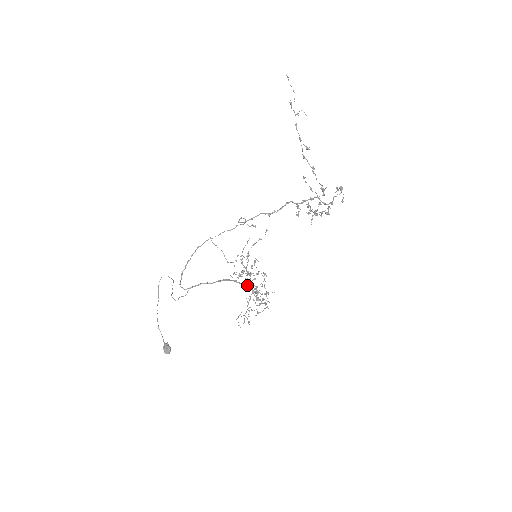
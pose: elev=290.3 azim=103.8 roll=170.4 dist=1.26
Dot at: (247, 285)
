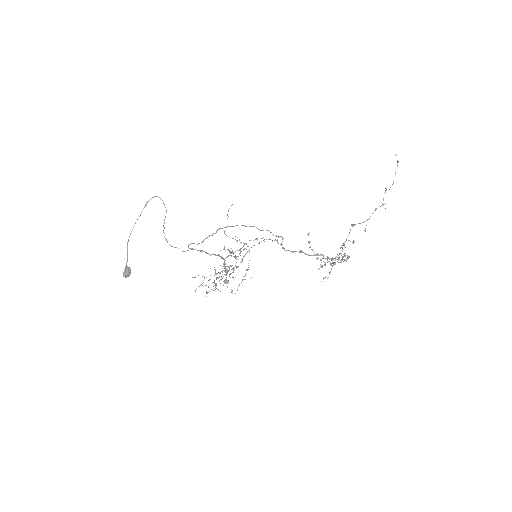
Dot at: occluded
